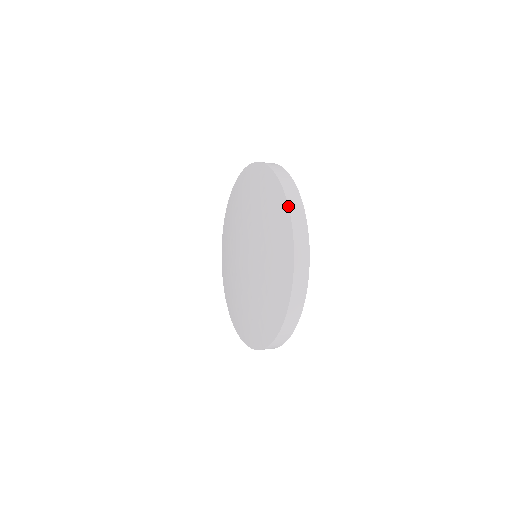
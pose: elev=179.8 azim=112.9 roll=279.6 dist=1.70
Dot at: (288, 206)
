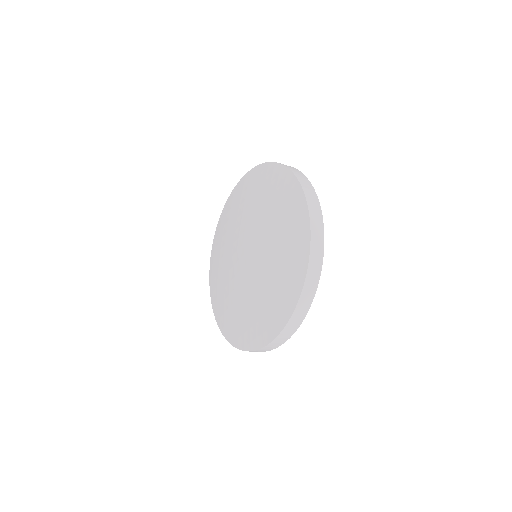
Dot at: (282, 164)
